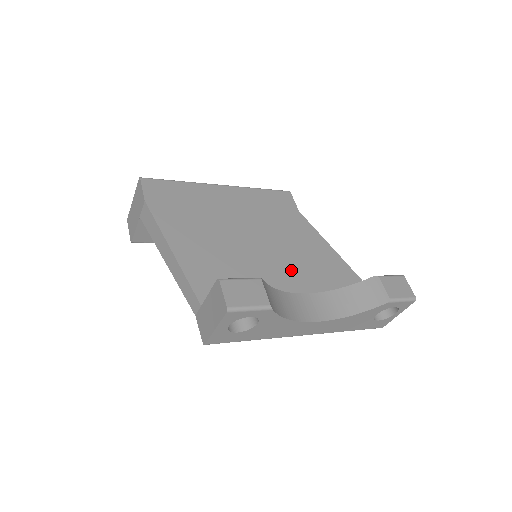
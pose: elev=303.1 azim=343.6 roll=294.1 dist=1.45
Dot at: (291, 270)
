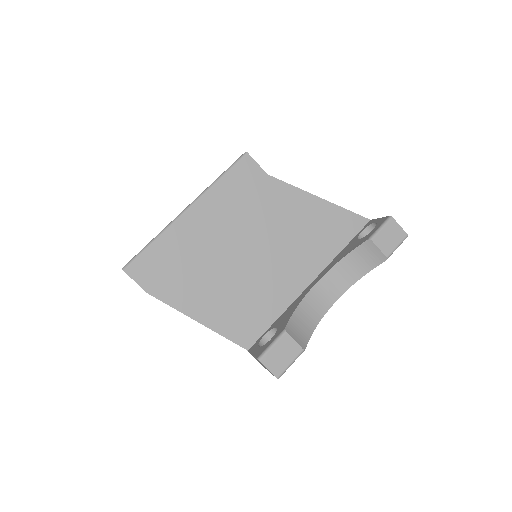
Dot at: (292, 257)
